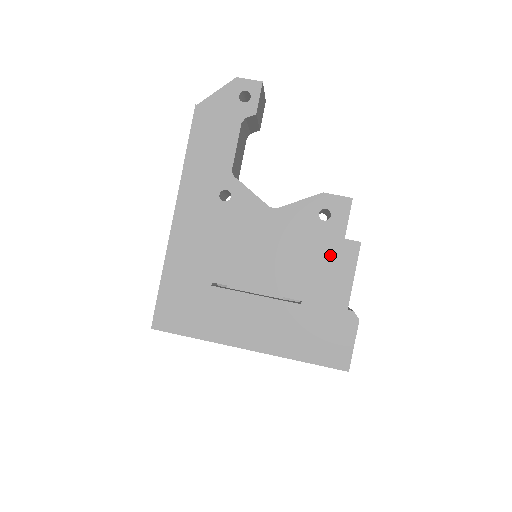
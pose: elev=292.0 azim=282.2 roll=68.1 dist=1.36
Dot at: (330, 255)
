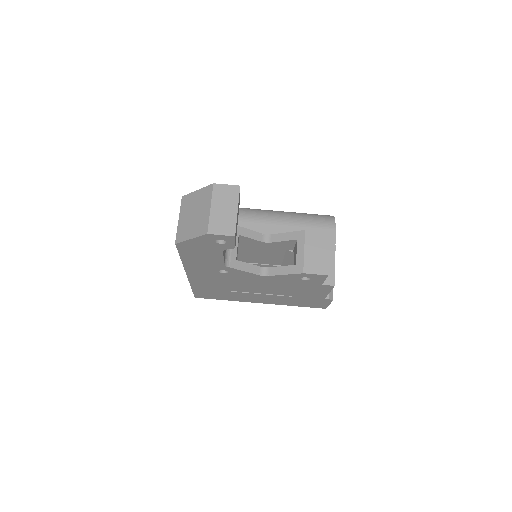
Dot at: (311, 288)
